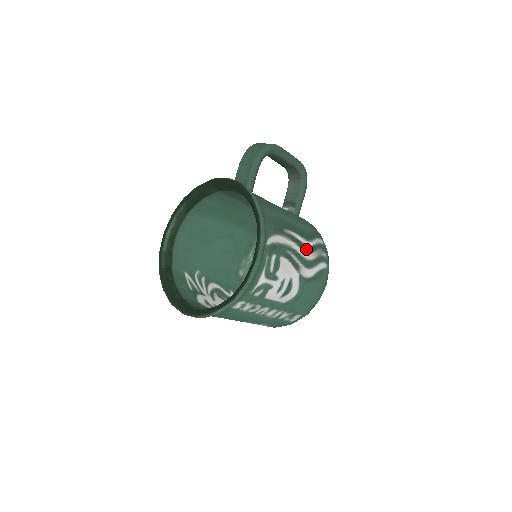
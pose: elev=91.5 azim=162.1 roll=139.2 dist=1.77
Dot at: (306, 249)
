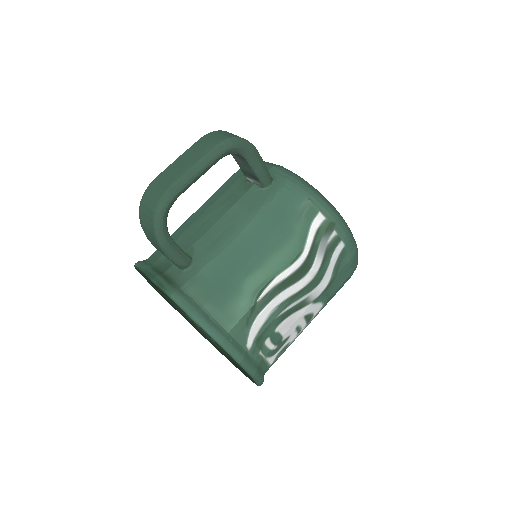
Dot at: (302, 272)
